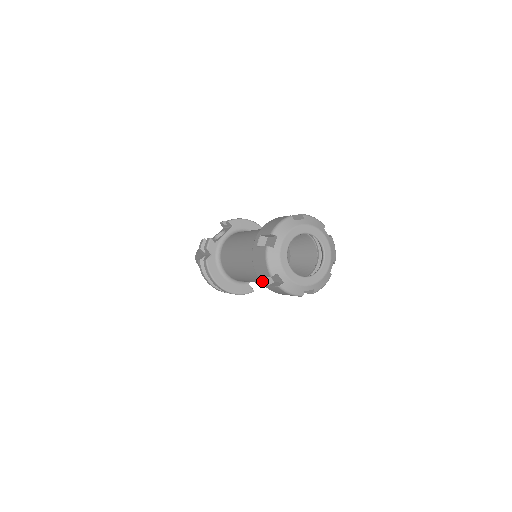
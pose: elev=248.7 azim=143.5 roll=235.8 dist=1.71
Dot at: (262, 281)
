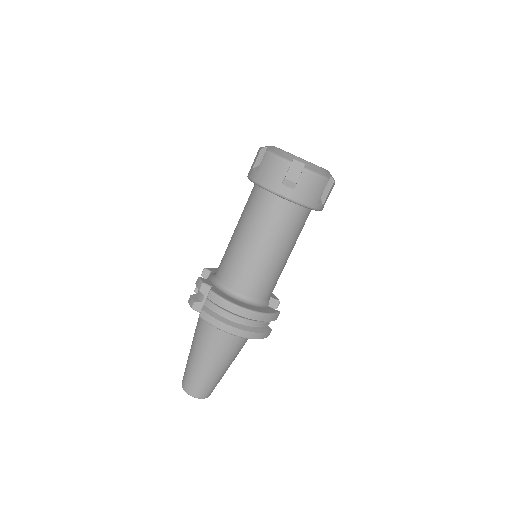
Dot at: (285, 192)
